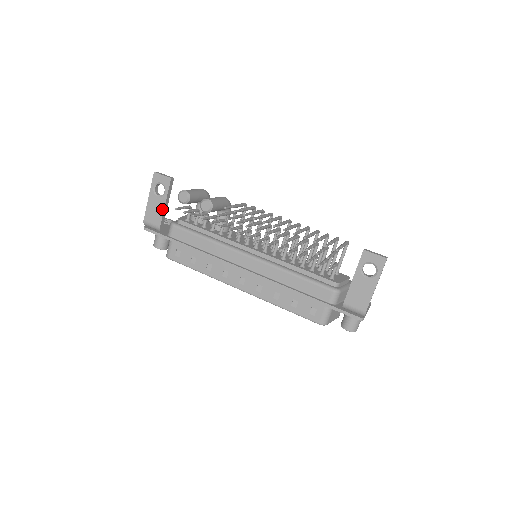
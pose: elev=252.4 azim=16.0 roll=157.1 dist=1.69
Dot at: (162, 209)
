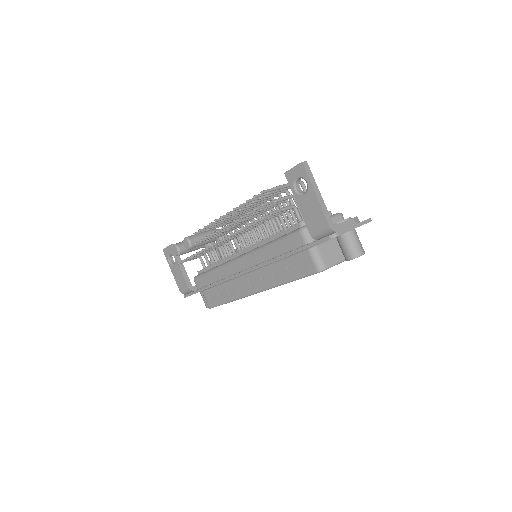
Dot at: (181, 272)
